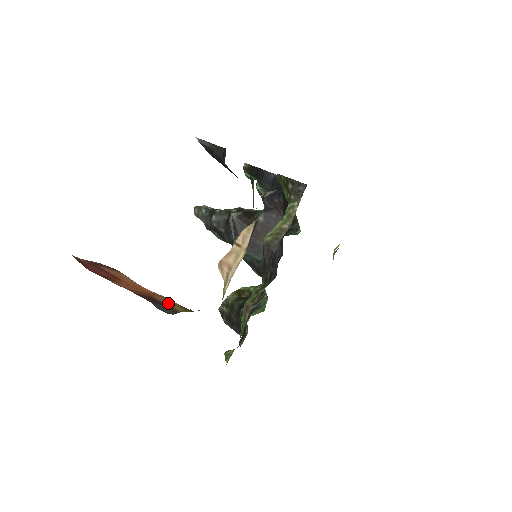
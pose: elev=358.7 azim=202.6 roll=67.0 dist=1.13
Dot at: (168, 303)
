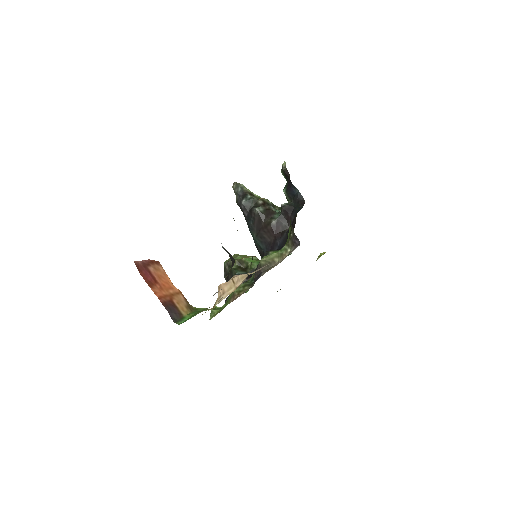
Dot at: (180, 305)
